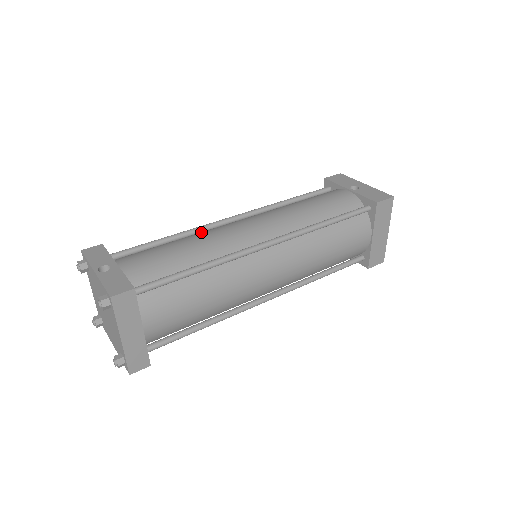
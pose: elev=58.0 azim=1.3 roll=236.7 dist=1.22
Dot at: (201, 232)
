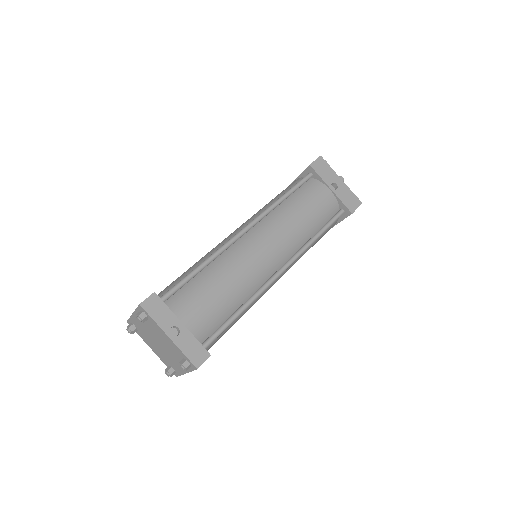
Dot at: (229, 260)
